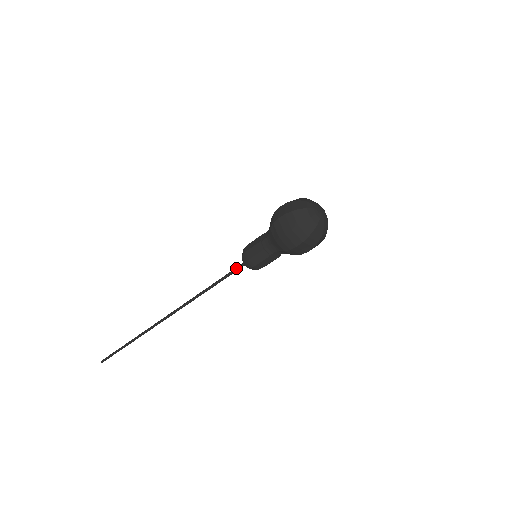
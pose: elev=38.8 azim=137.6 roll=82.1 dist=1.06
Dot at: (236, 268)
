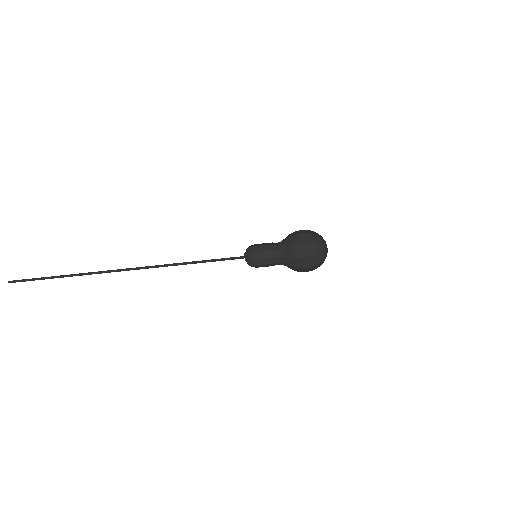
Dot at: (233, 257)
